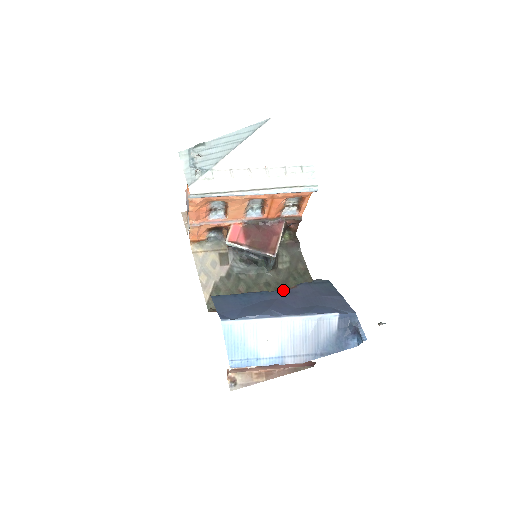
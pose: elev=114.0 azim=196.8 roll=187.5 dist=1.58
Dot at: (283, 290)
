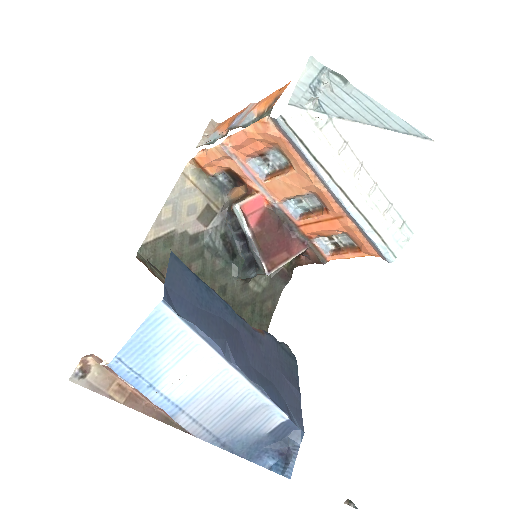
Dot at: occluded
